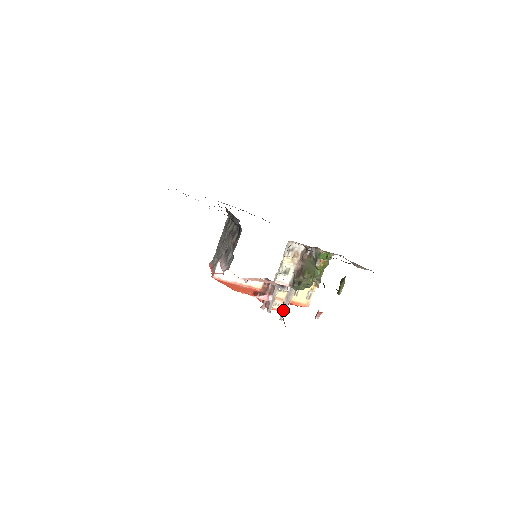
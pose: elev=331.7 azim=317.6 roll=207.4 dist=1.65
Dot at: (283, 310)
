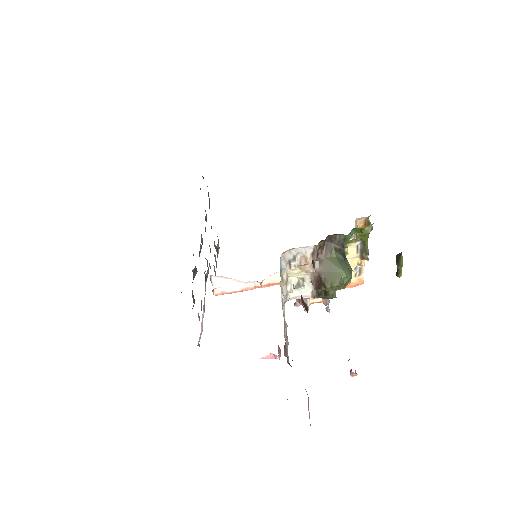
Dot at: (326, 301)
